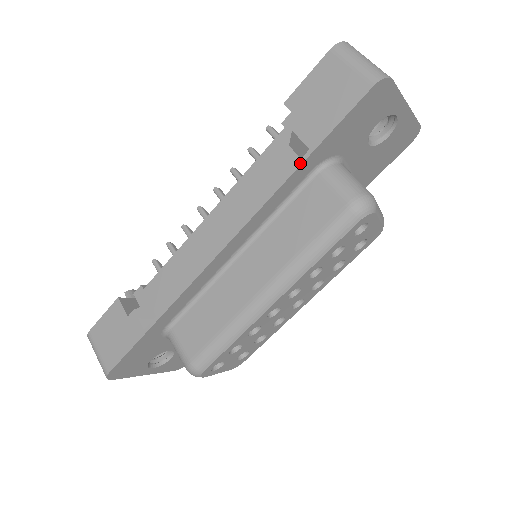
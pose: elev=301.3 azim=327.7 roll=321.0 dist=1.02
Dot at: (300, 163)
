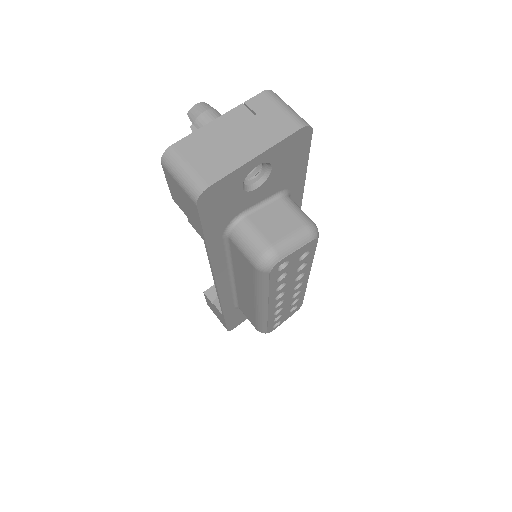
Dot at: (206, 248)
